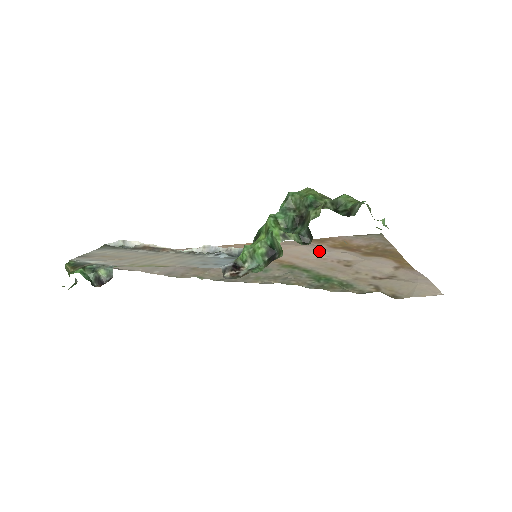
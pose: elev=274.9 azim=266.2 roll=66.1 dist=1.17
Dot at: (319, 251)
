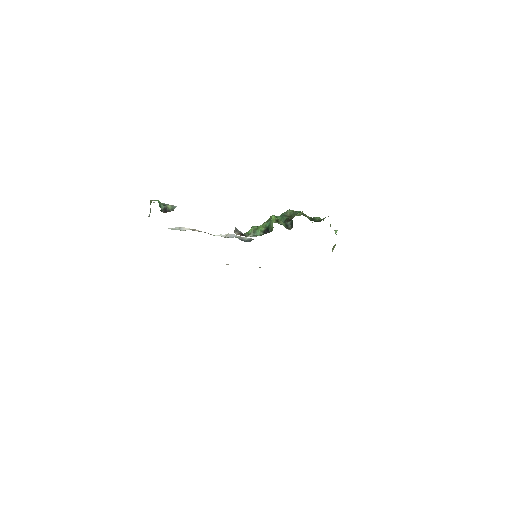
Dot at: occluded
